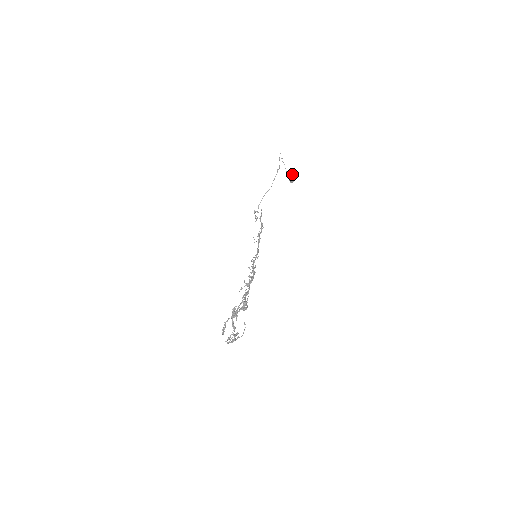
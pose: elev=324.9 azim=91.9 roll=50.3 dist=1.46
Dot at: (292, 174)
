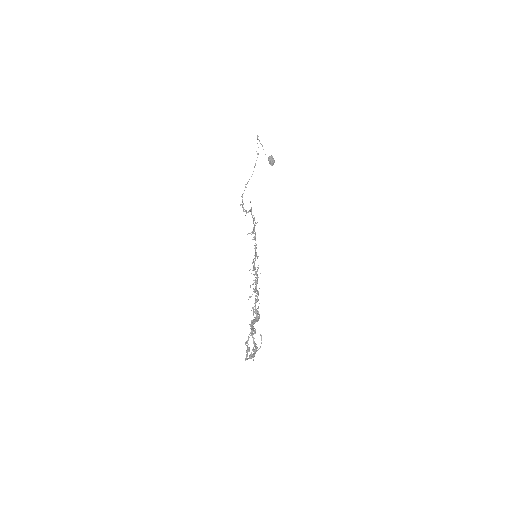
Dot at: (272, 156)
